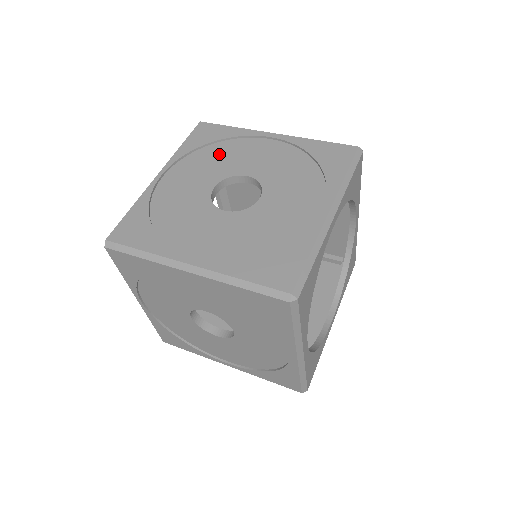
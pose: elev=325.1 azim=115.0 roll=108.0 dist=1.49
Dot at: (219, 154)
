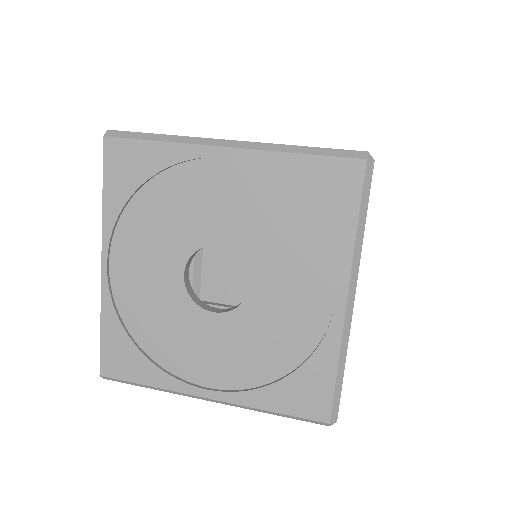
Dot at: (163, 206)
